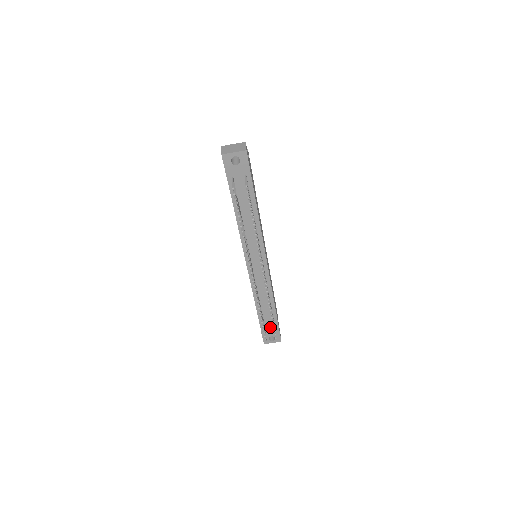
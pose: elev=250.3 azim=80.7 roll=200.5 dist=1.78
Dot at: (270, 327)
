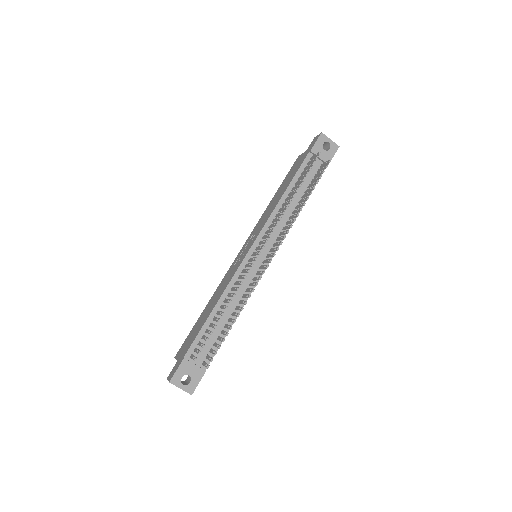
Dot at: (198, 359)
